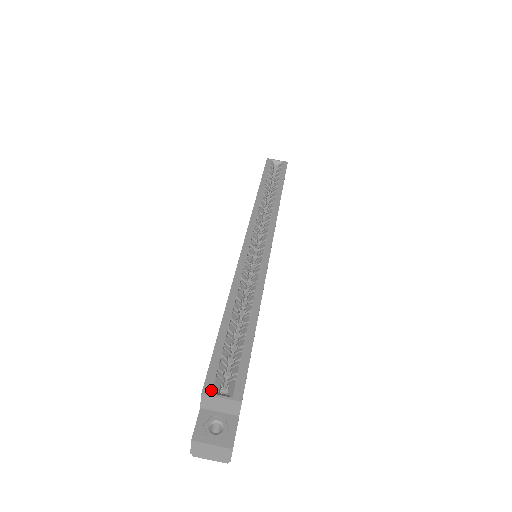
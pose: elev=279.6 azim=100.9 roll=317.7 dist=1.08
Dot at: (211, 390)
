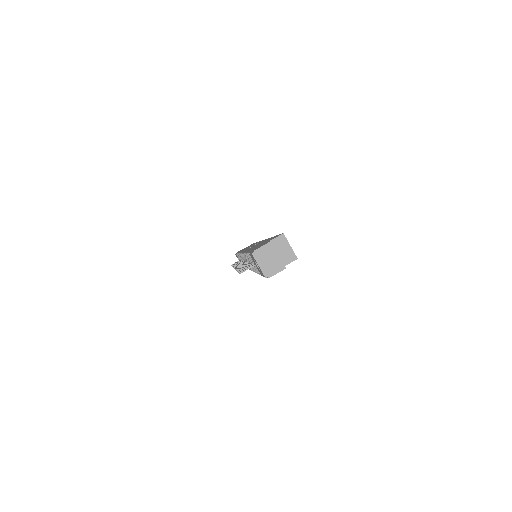
Dot at: (286, 238)
